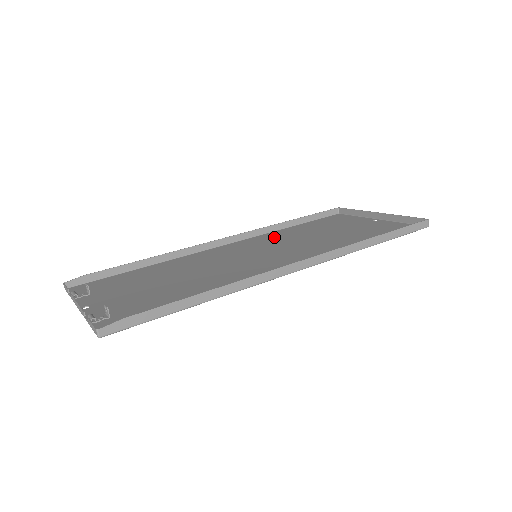
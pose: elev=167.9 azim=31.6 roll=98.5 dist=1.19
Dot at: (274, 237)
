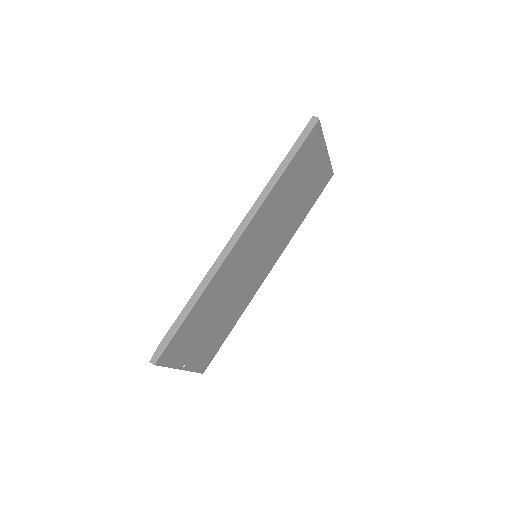
Dot at: (286, 235)
